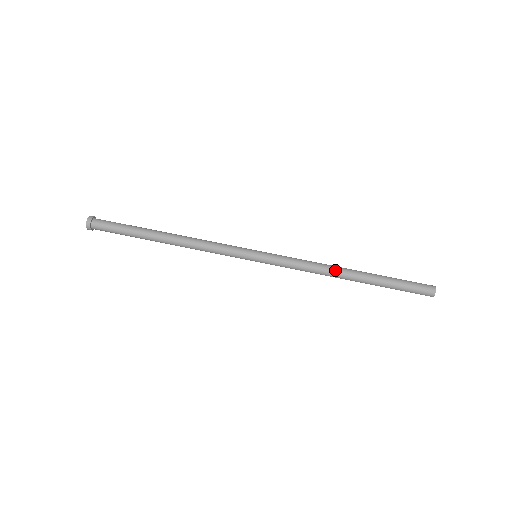
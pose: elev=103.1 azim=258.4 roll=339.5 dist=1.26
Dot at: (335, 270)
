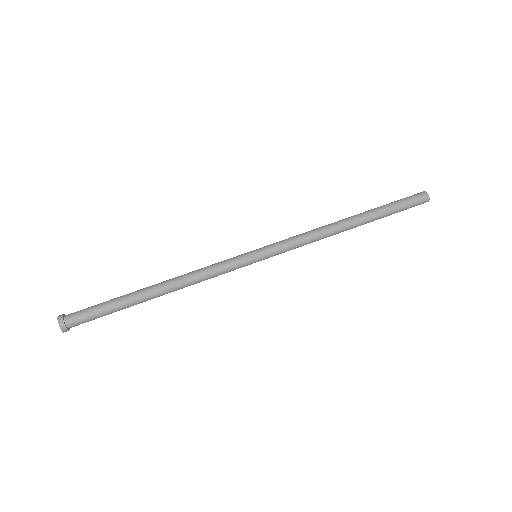
Dot at: (337, 229)
